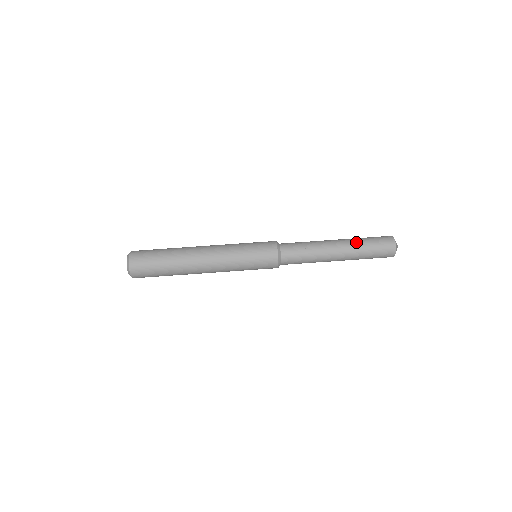
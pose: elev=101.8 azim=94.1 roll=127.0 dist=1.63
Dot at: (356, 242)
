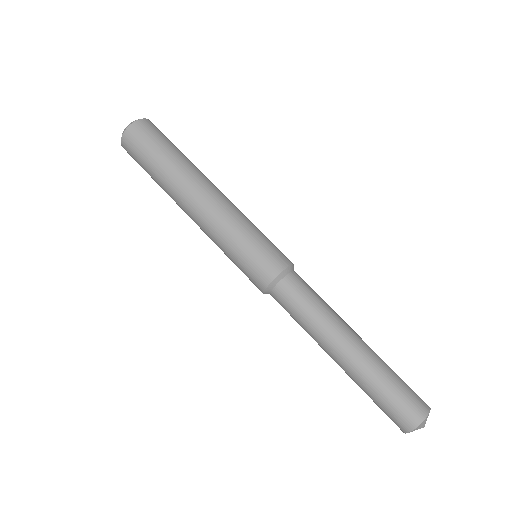
Dot at: (378, 364)
